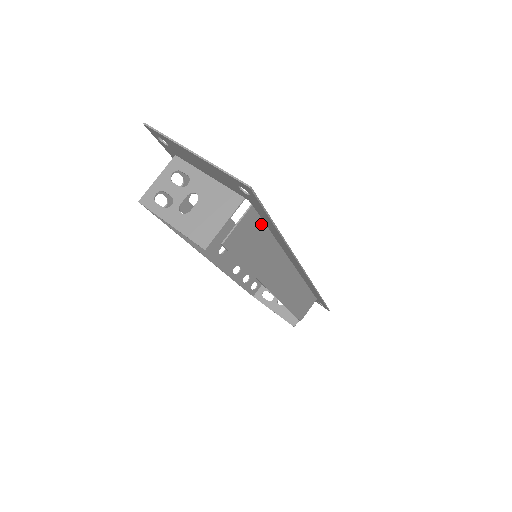
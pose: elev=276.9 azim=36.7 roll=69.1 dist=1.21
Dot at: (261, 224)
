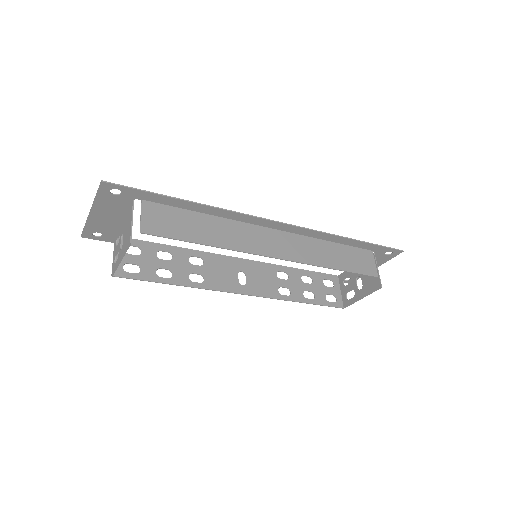
Dot at: (172, 209)
